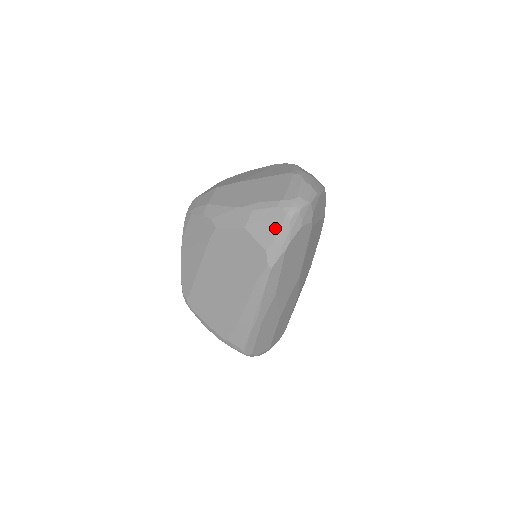
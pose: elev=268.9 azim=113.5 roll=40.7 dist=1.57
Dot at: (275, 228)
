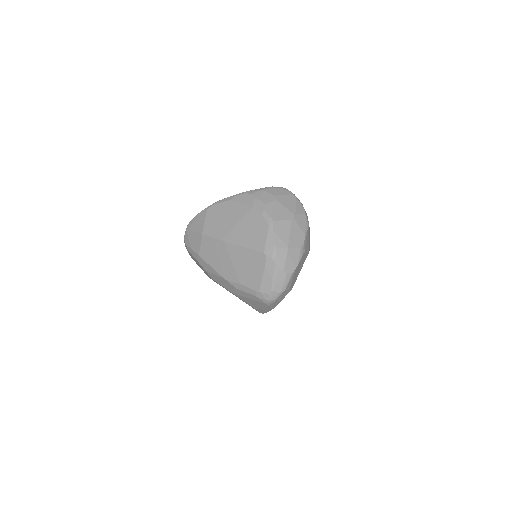
Dot at: (258, 305)
